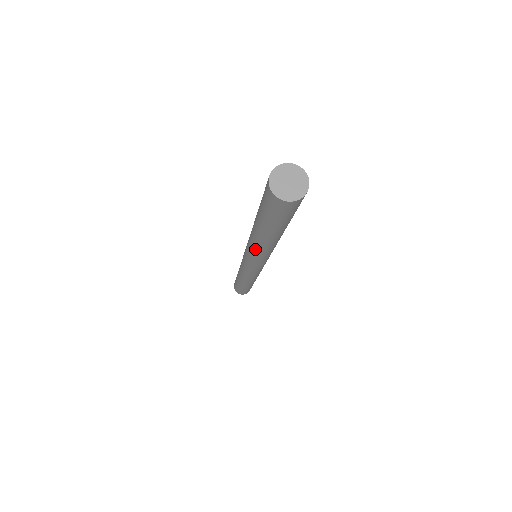
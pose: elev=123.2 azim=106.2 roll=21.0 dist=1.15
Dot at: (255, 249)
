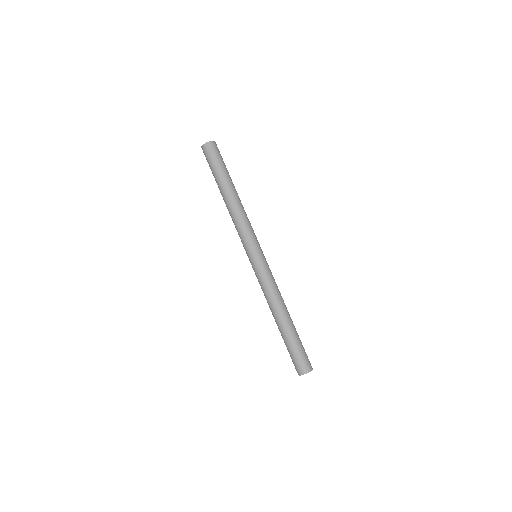
Dot at: (241, 215)
